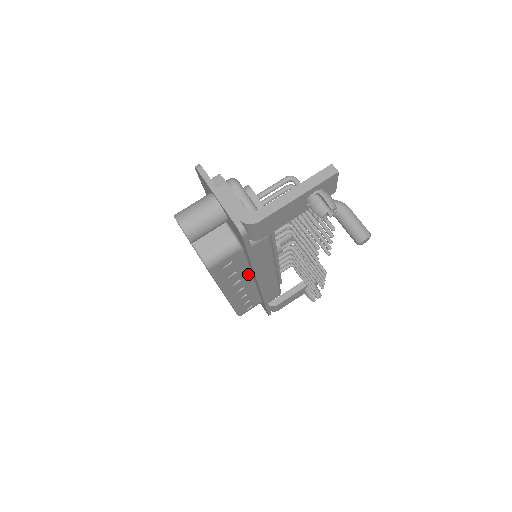
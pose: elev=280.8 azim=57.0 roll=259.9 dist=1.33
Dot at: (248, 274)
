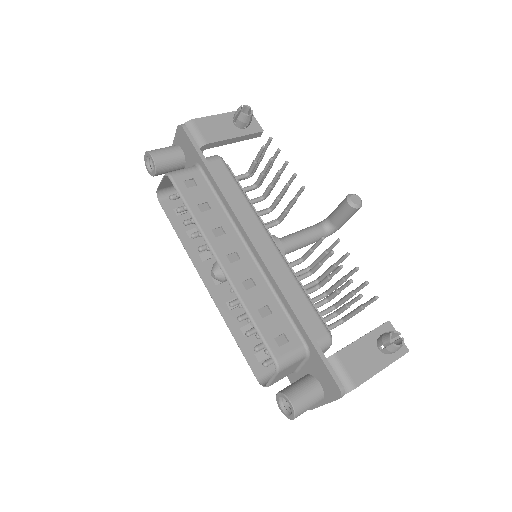
Dot at: (232, 227)
